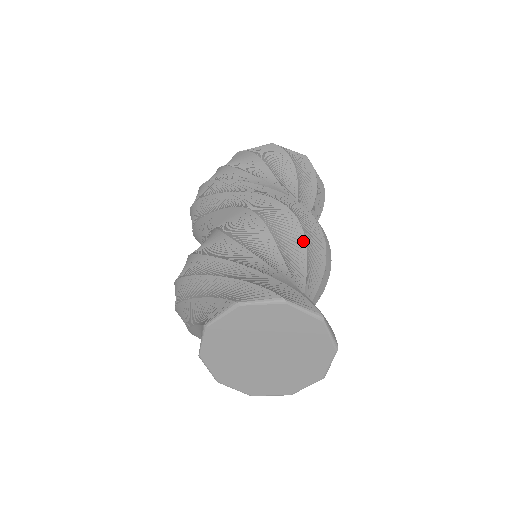
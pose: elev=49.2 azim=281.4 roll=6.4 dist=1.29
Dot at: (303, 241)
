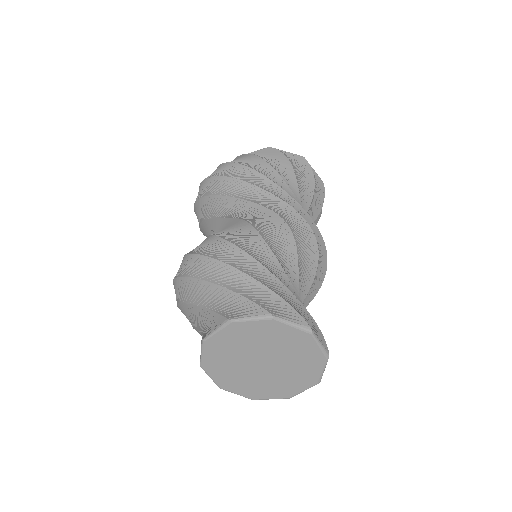
Dot at: (315, 270)
